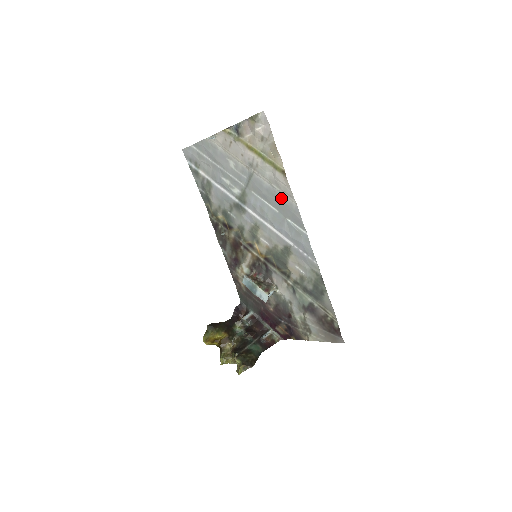
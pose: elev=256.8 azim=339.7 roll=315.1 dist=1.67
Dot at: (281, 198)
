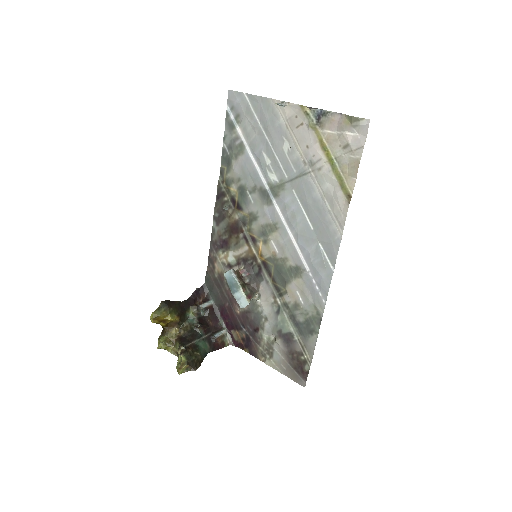
Dot at: (326, 219)
